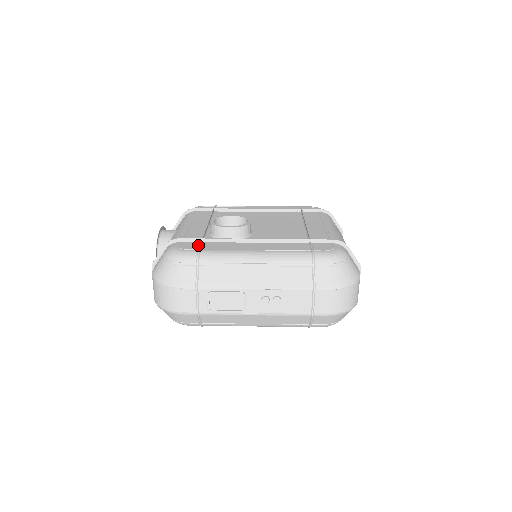
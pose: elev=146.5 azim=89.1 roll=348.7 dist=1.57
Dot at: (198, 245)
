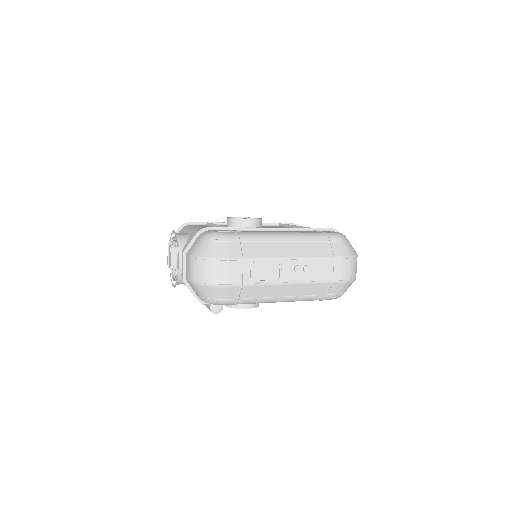
Dot at: occluded
